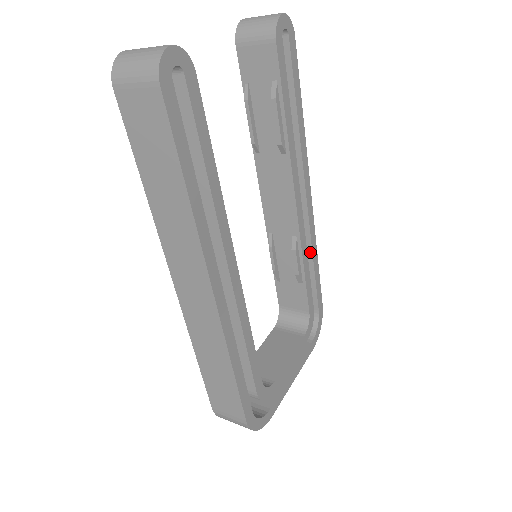
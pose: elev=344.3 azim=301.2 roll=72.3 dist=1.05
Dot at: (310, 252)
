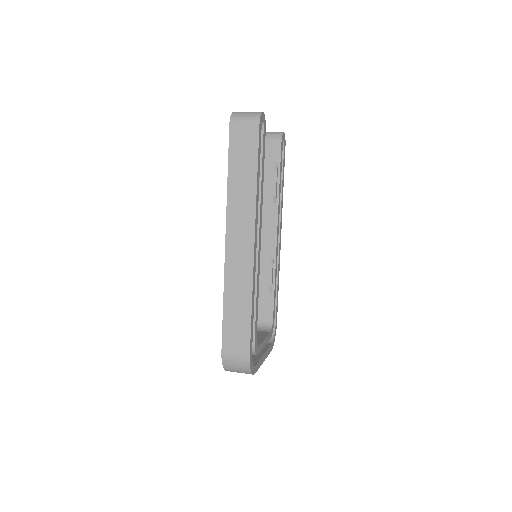
Dot at: occluded
